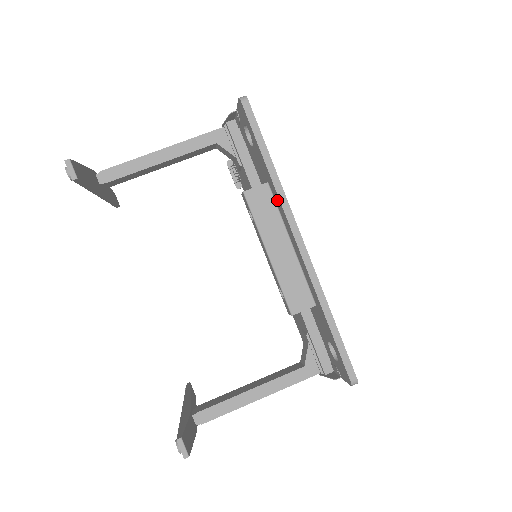
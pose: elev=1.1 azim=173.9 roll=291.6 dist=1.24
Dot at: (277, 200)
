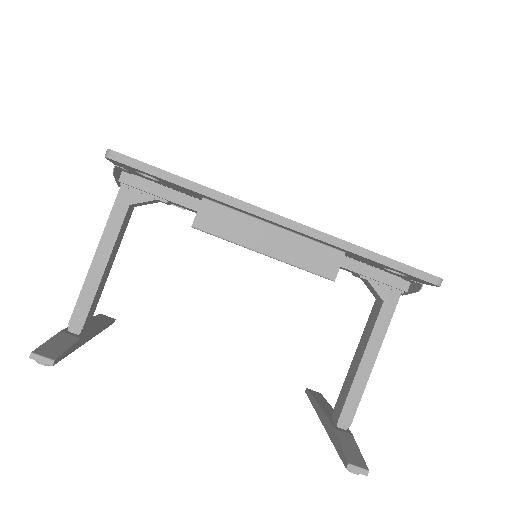
Dot at: (225, 205)
